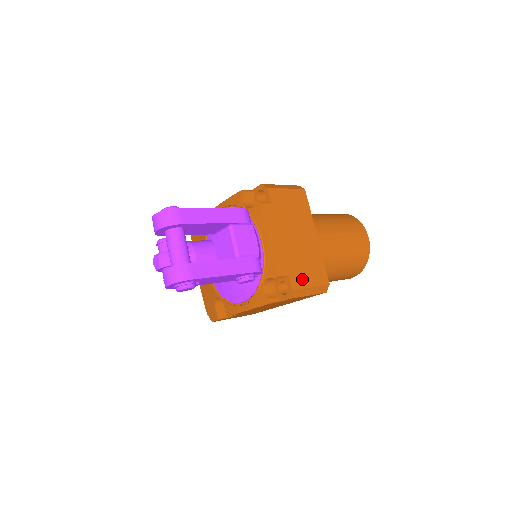
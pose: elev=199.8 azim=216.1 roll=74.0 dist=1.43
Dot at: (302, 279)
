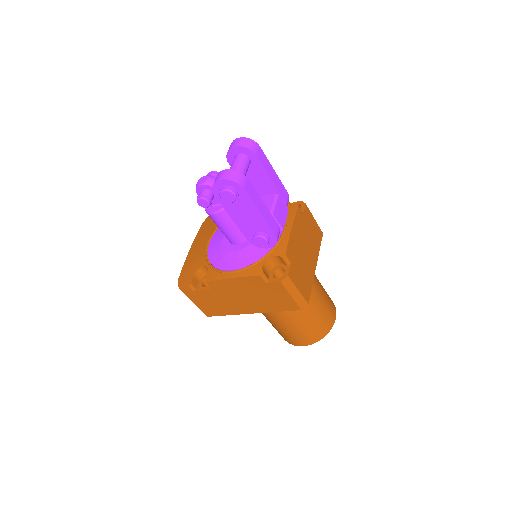
Dot at: (296, 278)
